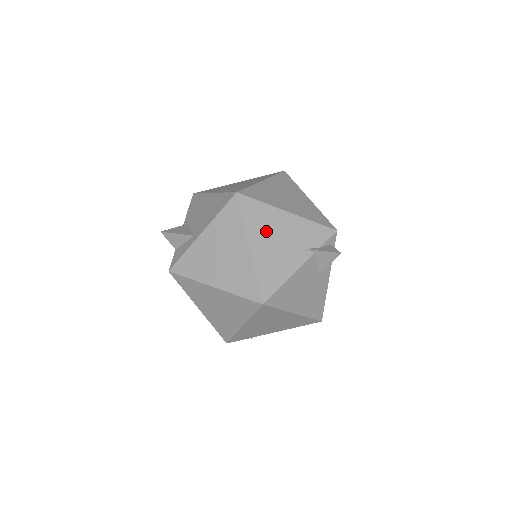
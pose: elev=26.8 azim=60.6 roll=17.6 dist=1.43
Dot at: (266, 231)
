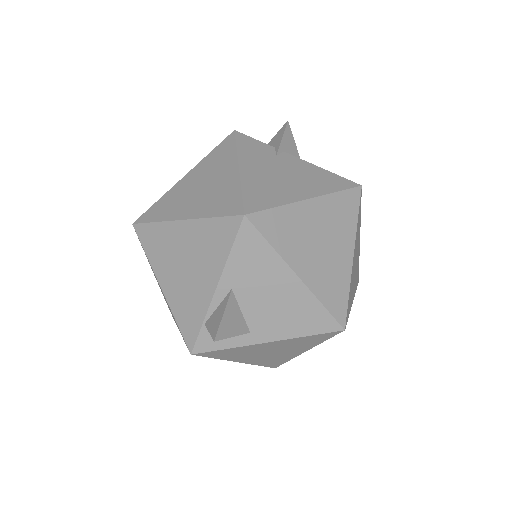
Dot at: occluded
